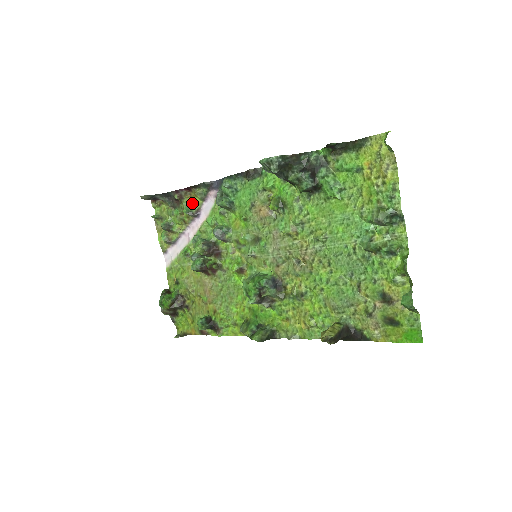
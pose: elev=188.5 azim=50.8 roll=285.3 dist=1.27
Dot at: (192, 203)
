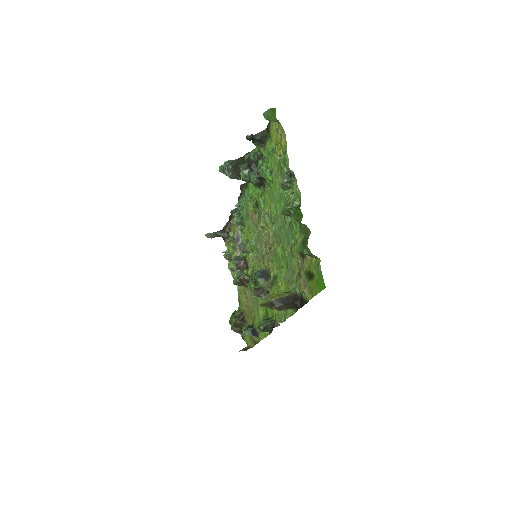
Dot at: (234, 231)
